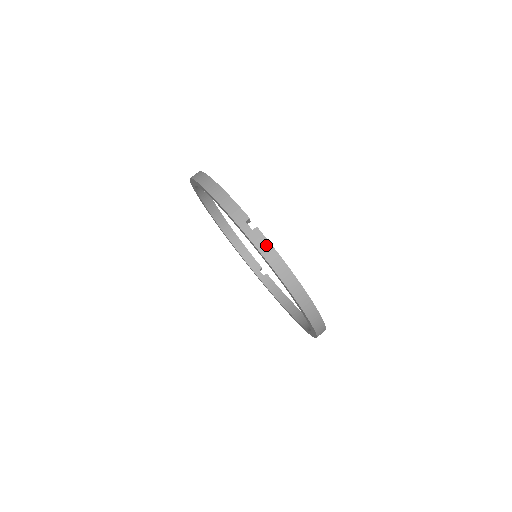
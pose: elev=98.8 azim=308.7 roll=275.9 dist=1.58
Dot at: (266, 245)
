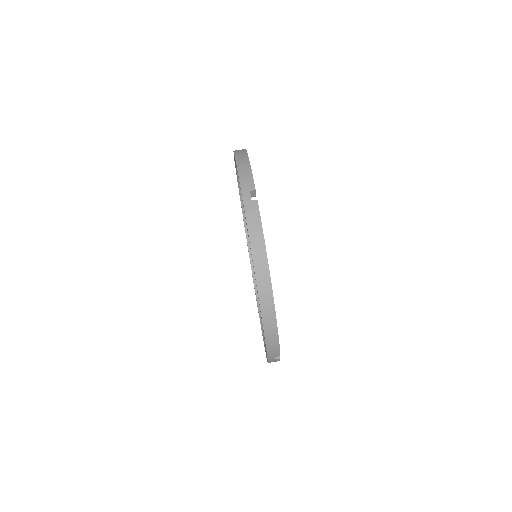
Dot at: (256, 219)
